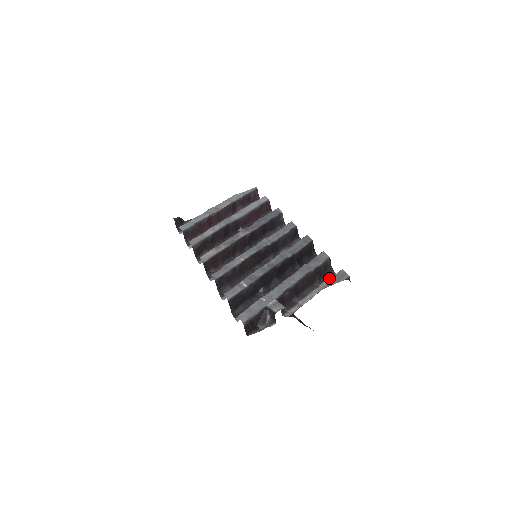
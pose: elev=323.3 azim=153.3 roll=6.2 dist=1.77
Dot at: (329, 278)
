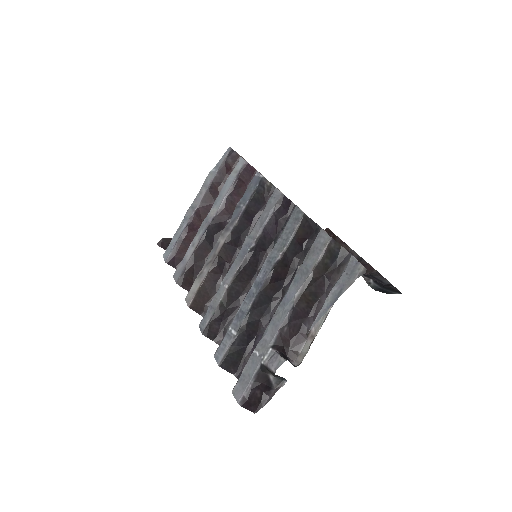
Dot at: occluded
